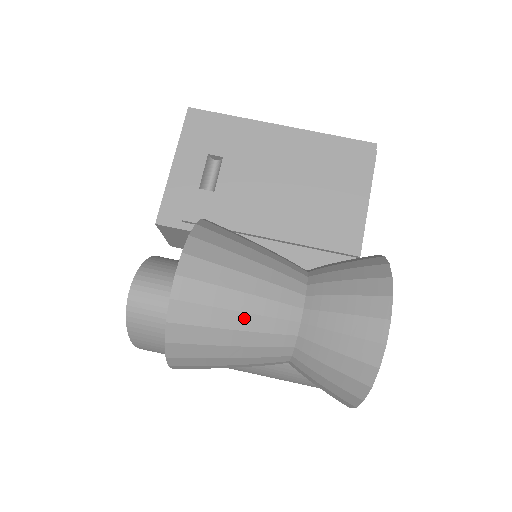
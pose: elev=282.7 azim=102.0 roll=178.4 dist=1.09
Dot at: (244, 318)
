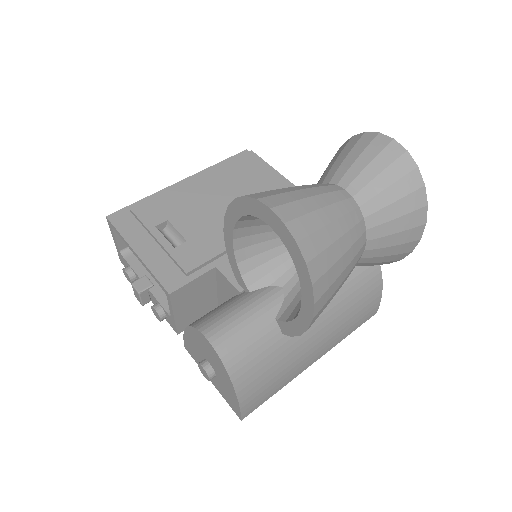
Dot at: (329, 211)
